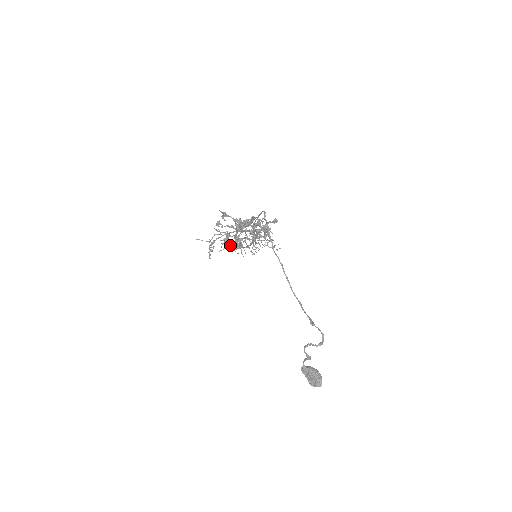
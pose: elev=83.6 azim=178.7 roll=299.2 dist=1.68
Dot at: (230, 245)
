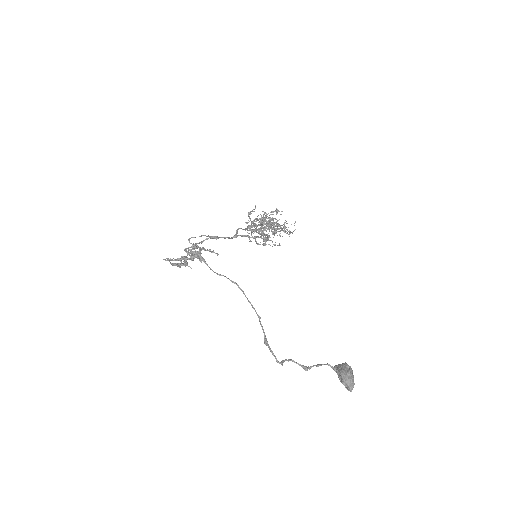
Dot at: occluded
